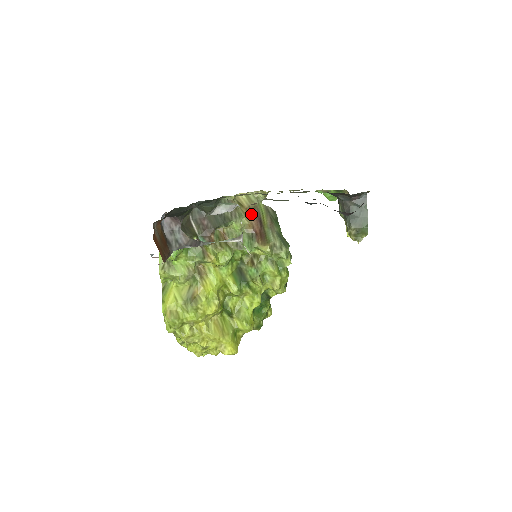
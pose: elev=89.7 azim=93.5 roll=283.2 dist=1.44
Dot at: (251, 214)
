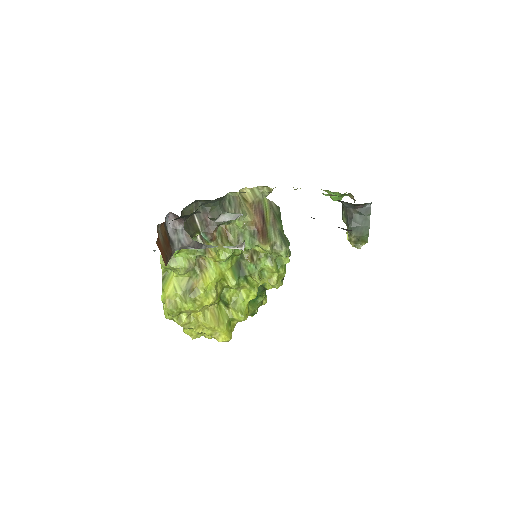
Dot at: (255, 210)
